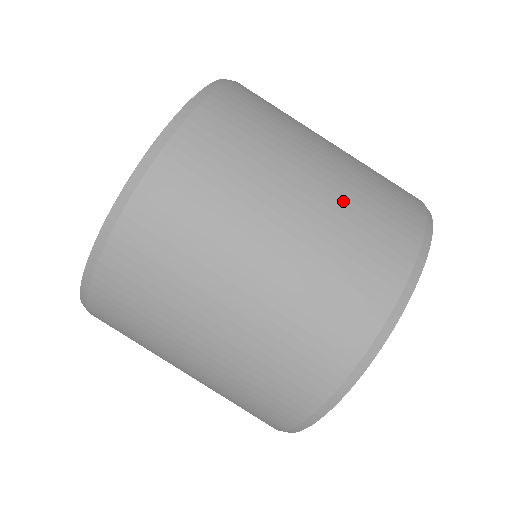
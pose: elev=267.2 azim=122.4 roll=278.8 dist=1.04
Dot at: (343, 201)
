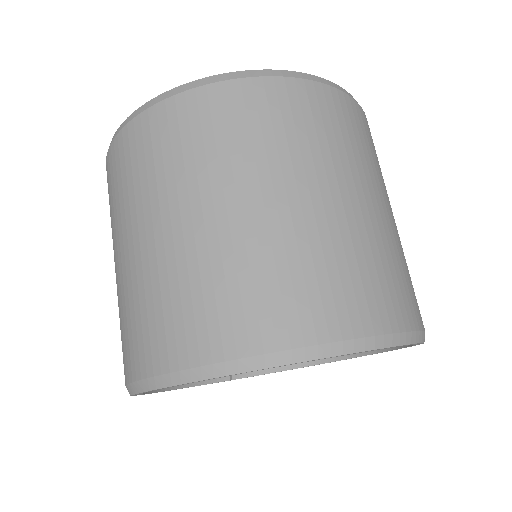
Dot at: occluded
